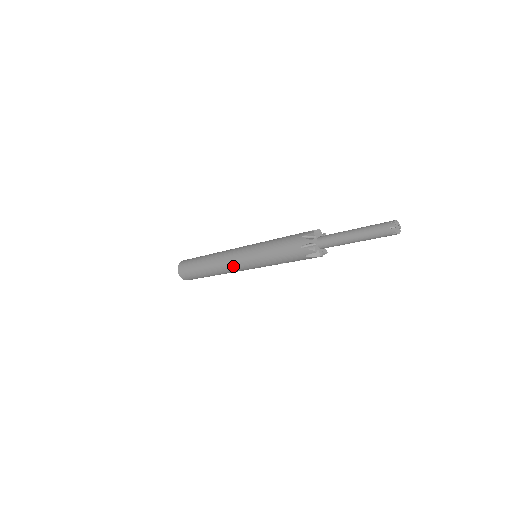
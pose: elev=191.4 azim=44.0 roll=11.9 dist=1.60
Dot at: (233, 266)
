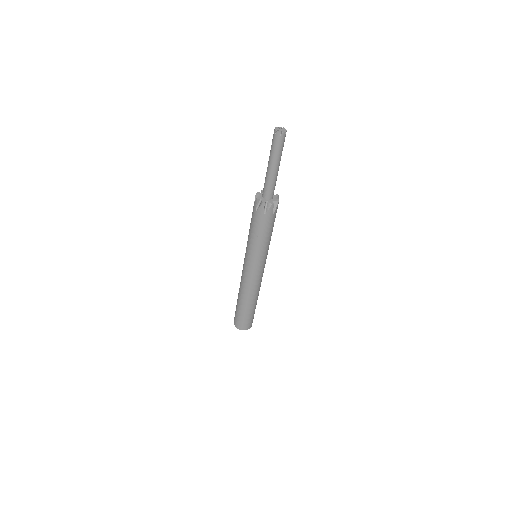
Dot at: (243, 273)
